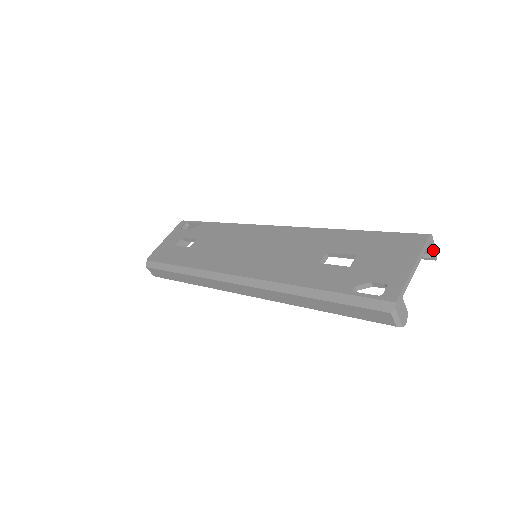
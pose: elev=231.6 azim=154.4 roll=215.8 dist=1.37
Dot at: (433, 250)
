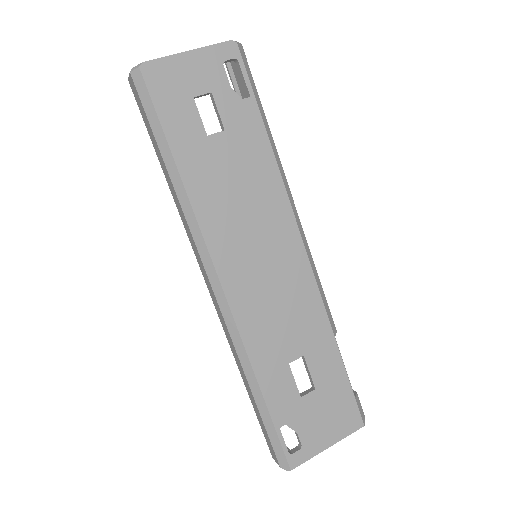
Dot at: occluded
